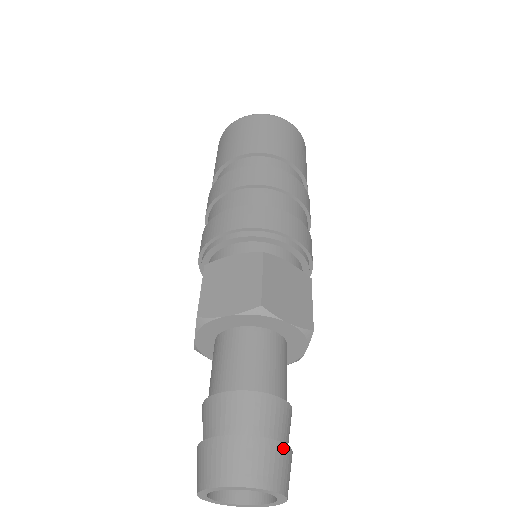
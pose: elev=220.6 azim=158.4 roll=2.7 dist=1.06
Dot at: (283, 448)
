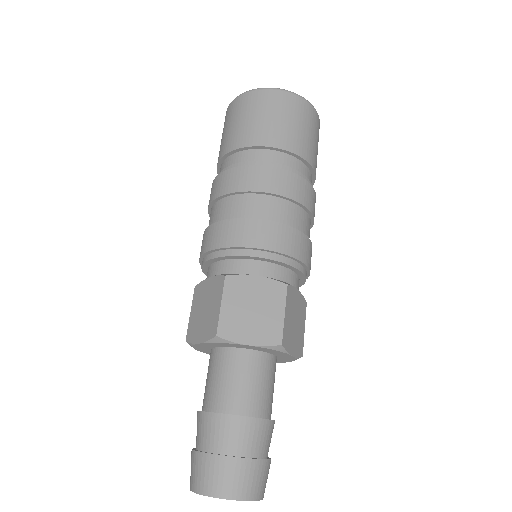
Dot at: (270, 463)
